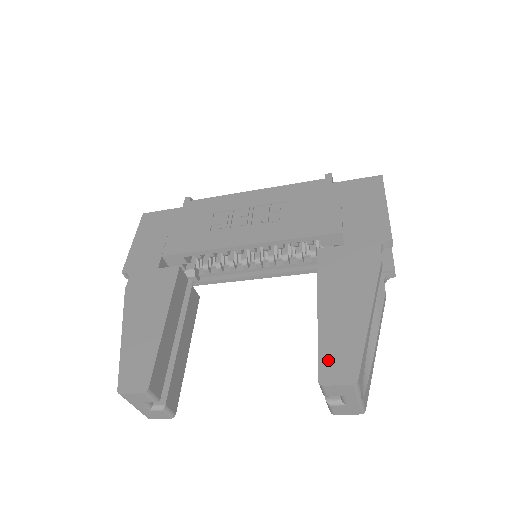
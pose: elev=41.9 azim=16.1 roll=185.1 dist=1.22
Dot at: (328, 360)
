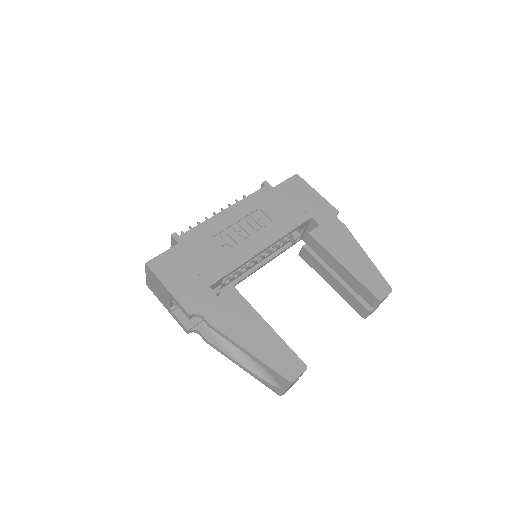
Dot at: (373, 288)
